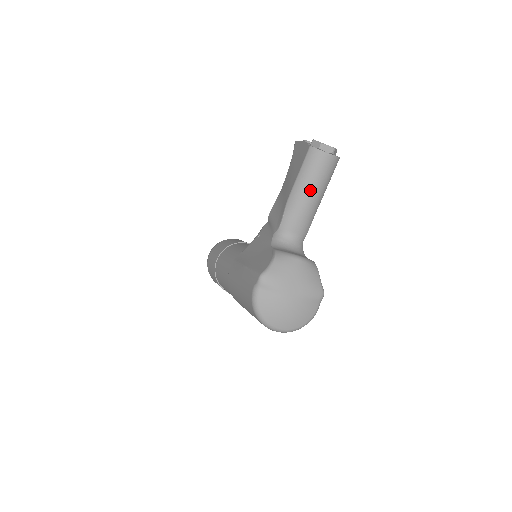
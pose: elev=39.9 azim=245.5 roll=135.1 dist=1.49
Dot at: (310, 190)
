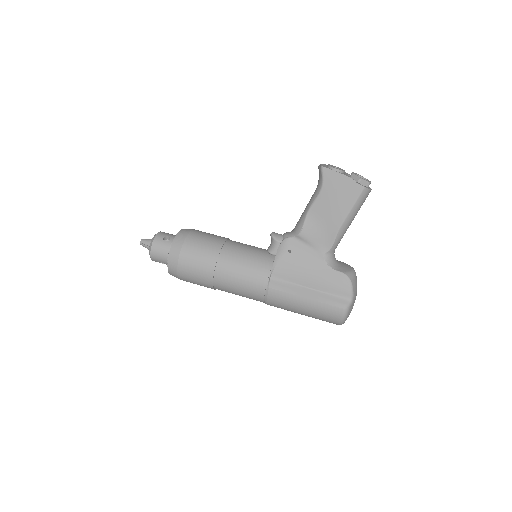
Dot at: occluded
